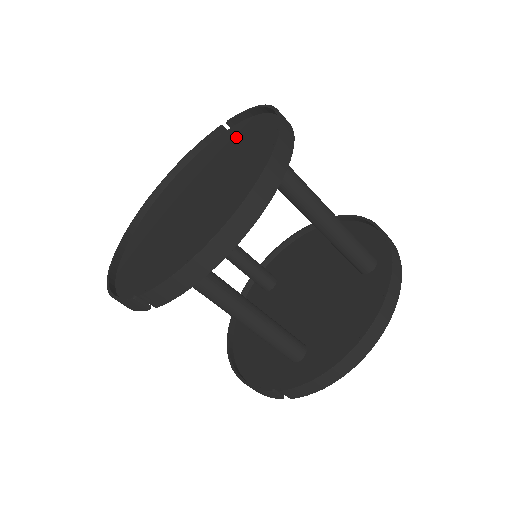
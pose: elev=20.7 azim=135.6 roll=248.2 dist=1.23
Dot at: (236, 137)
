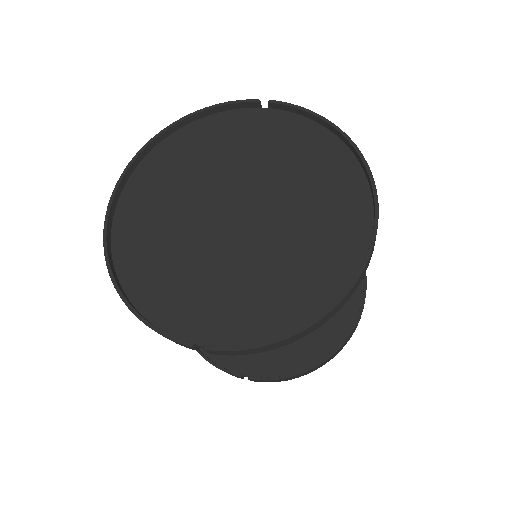
Dot at: (287, 140)
